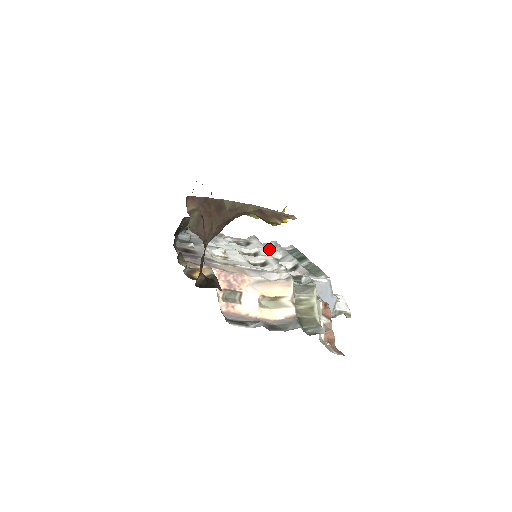
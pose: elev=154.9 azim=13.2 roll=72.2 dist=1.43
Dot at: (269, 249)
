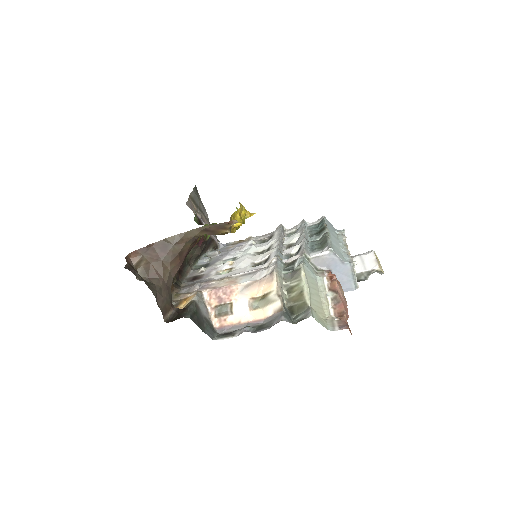
Dot at: (295, 232)
